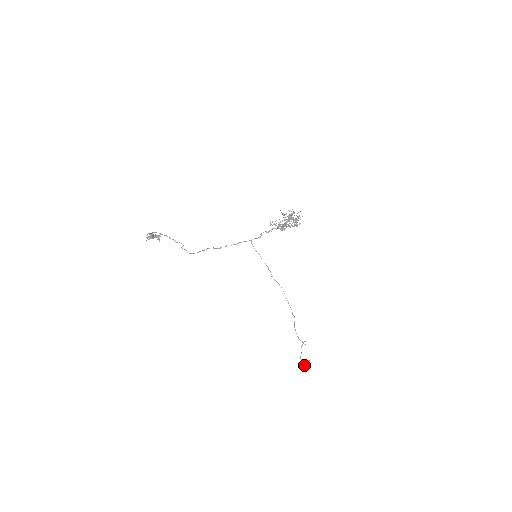
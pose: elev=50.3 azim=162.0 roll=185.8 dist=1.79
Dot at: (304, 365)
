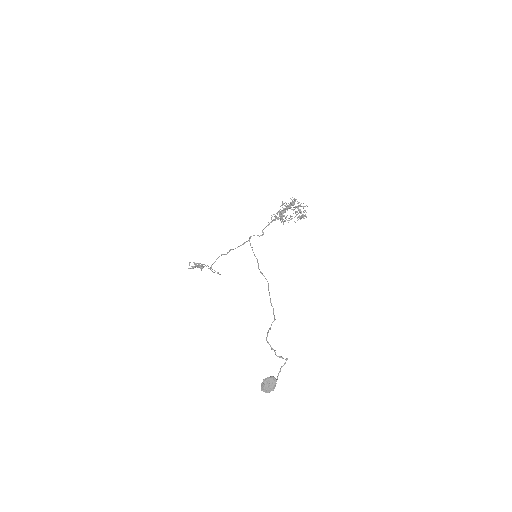
Dot at: (263, 381)
